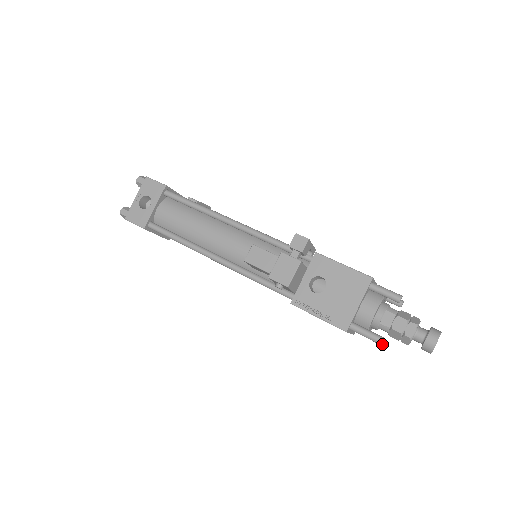
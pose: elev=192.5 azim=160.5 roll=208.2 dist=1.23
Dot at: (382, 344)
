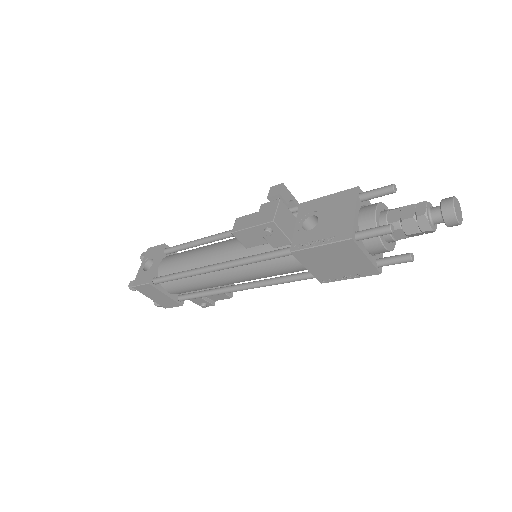
Dot at: (410, 259)
